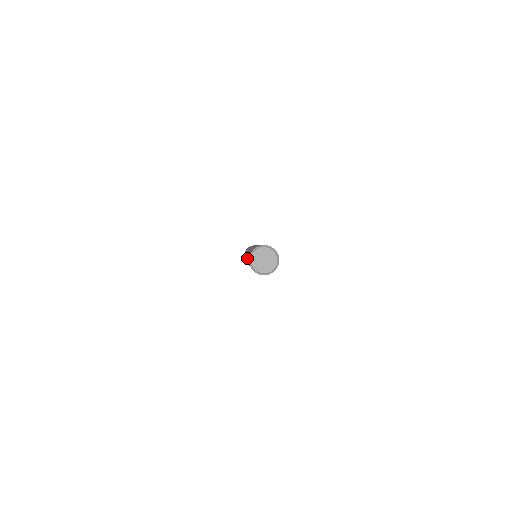
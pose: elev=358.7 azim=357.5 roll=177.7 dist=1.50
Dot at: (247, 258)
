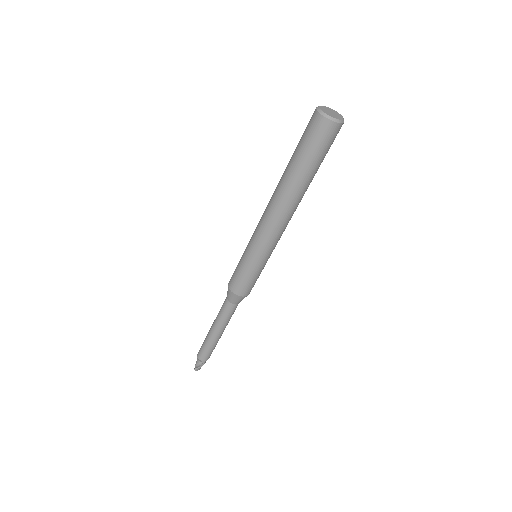
Dot at: (292, 168)
